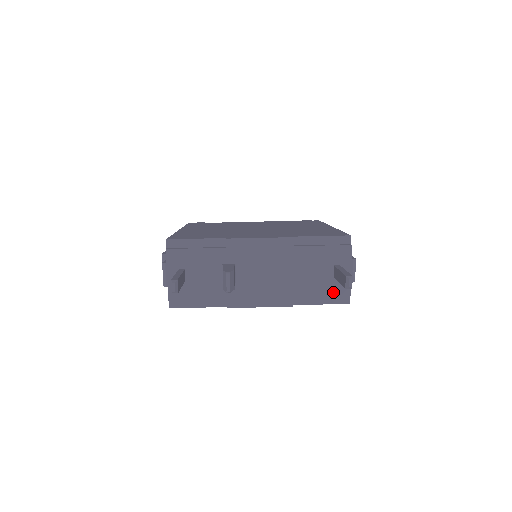
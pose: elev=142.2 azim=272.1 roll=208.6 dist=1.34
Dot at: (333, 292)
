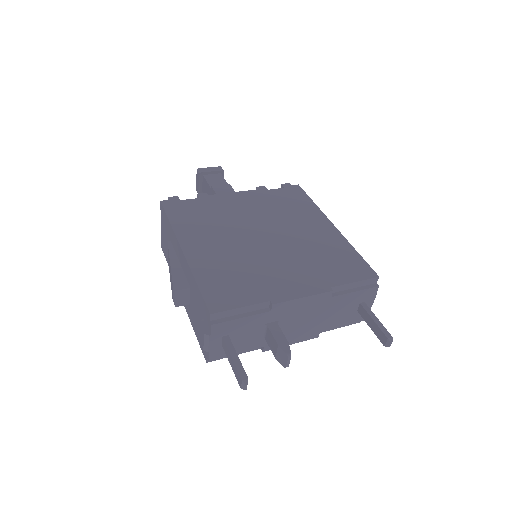
Dot at: (353, 320)
